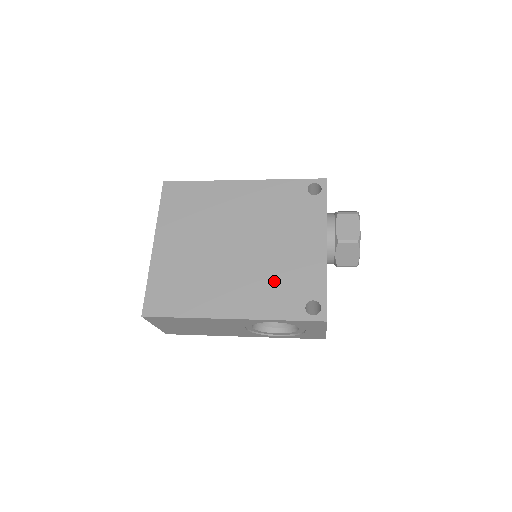
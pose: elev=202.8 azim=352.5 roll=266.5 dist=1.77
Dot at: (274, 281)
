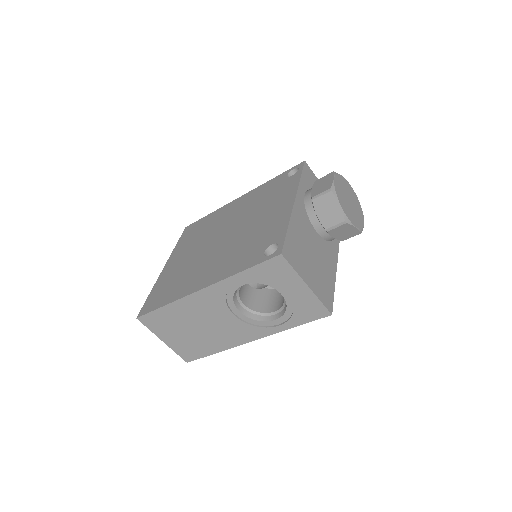
Dot at: (243, 247)
